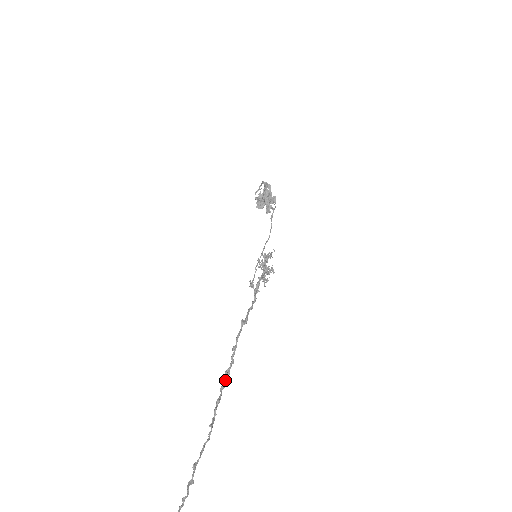
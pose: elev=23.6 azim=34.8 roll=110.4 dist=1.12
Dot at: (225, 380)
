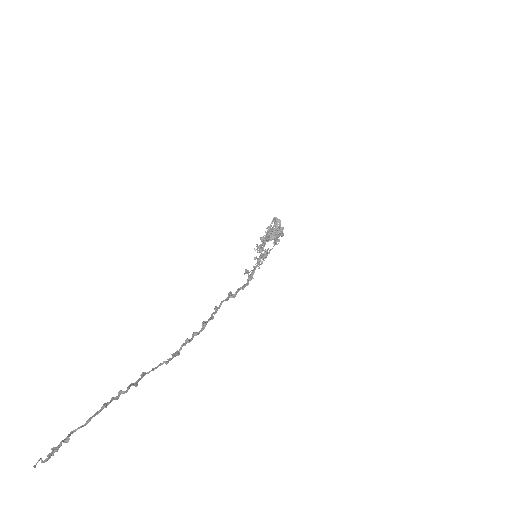
Dot at: occluded
